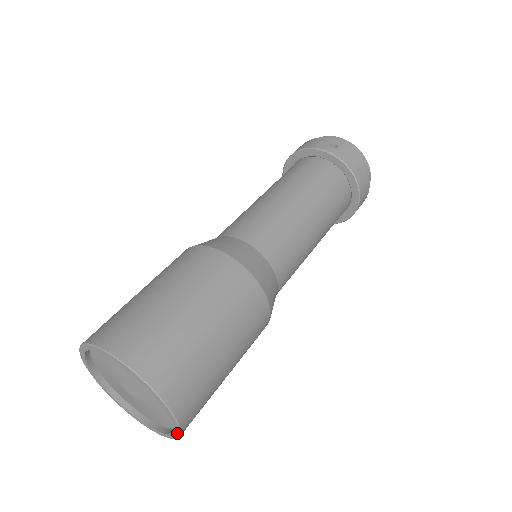
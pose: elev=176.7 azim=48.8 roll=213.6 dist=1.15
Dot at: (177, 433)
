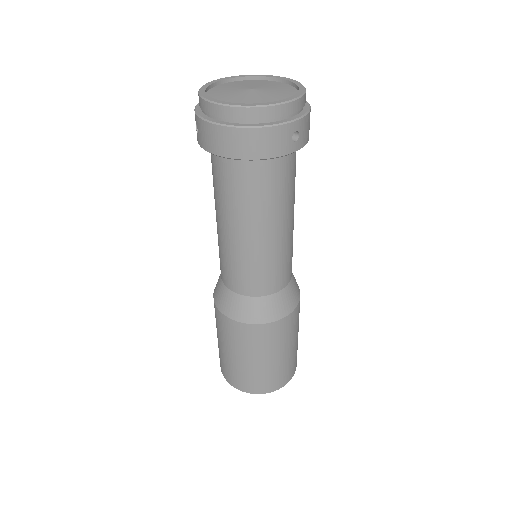
Dot at: occluded
